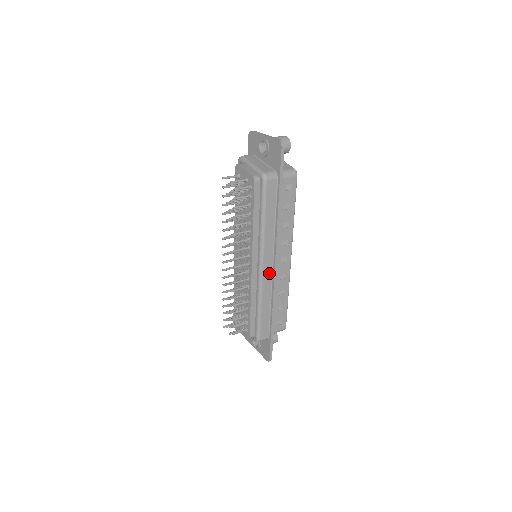
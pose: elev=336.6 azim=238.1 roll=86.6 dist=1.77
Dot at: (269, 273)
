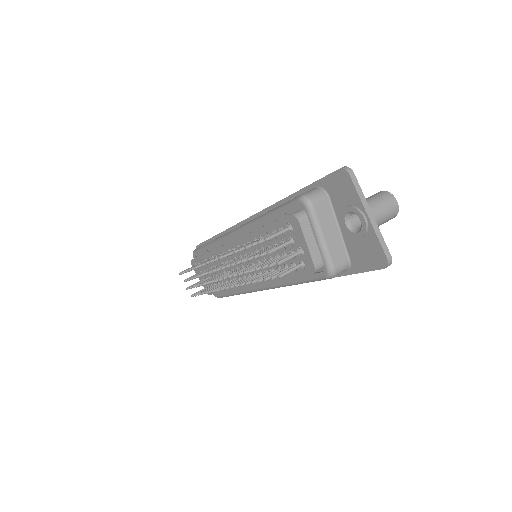
Dot at: occluded
